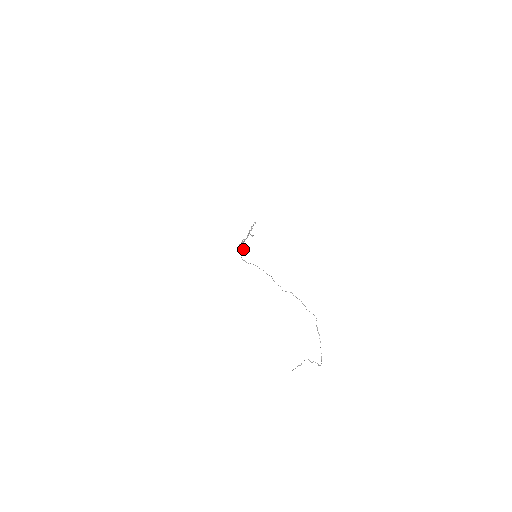
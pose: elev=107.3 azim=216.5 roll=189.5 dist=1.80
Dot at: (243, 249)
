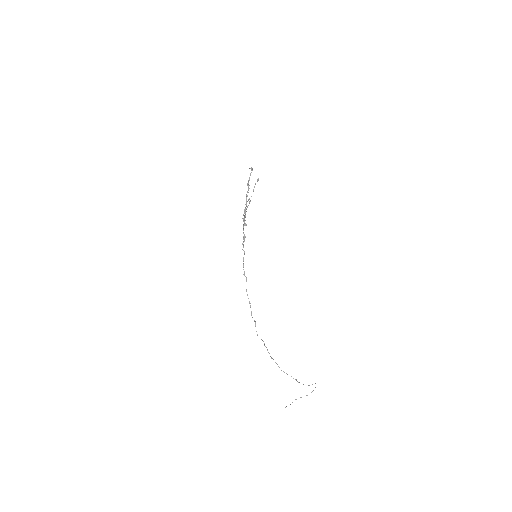
Dot at: (243, 242)
